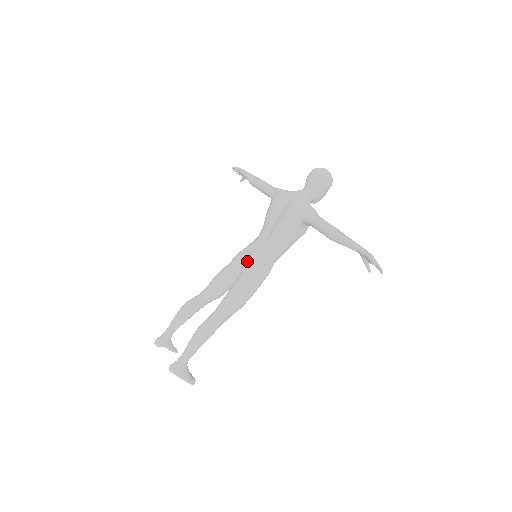
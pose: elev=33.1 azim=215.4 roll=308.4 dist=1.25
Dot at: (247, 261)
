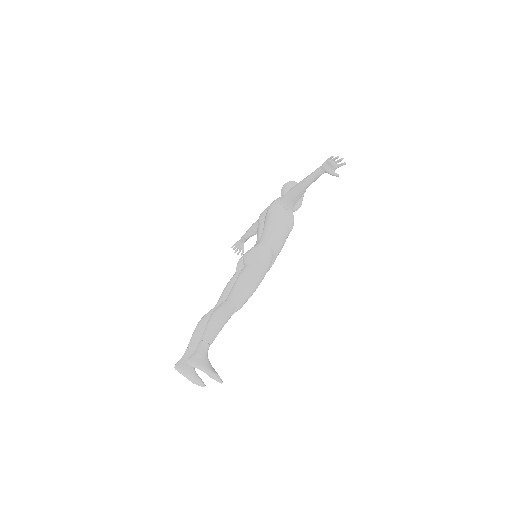
Dot at: (246, 253)
